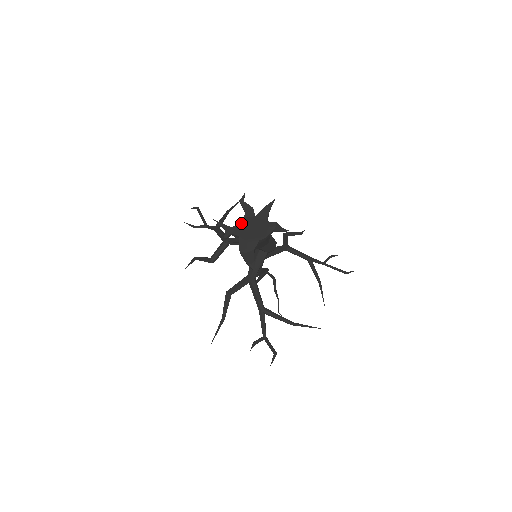
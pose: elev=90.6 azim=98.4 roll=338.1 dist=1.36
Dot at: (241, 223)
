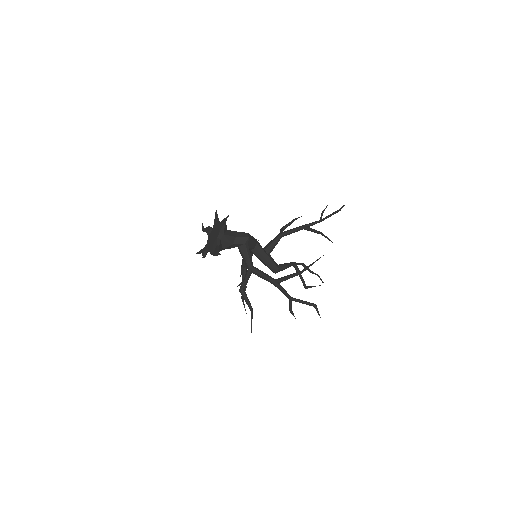
Dot at: (208, 240)
